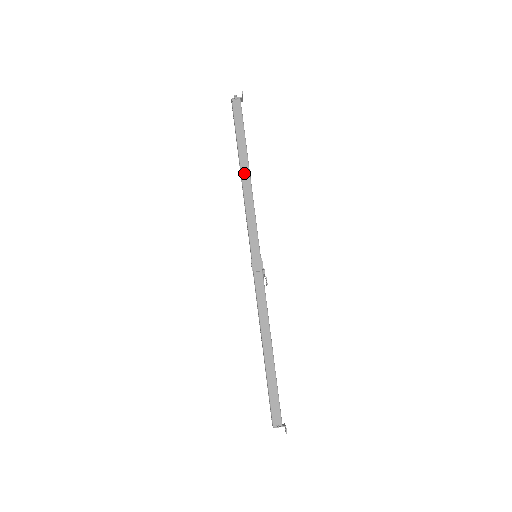
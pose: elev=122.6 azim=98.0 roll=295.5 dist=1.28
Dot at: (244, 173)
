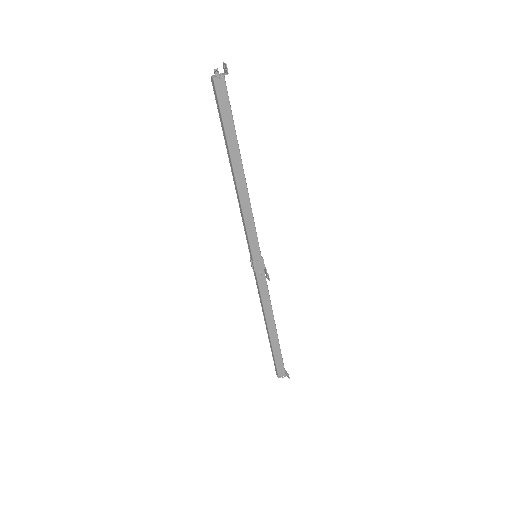
Dot at: (238, 175)
